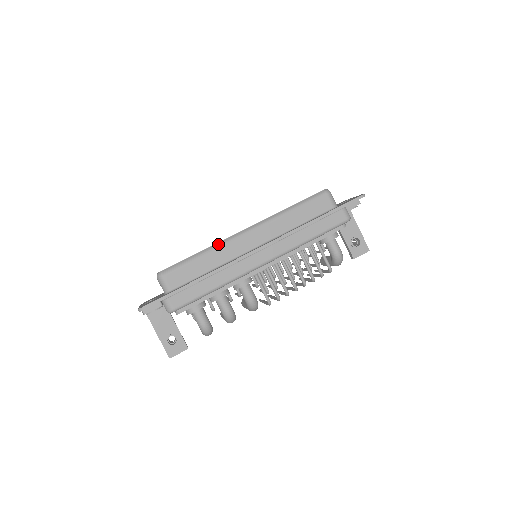
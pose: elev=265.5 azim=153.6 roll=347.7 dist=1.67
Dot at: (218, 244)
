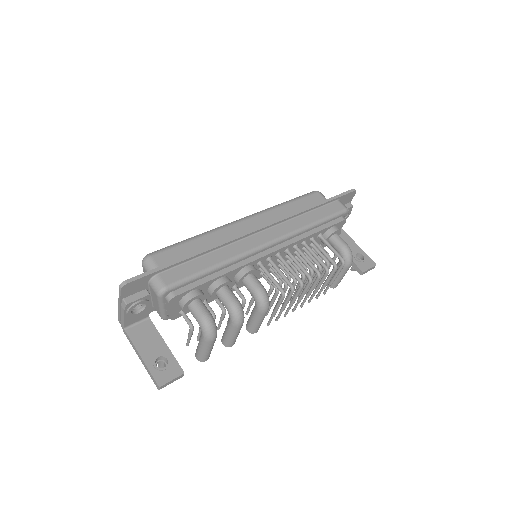
Dot at: (213, 229)
